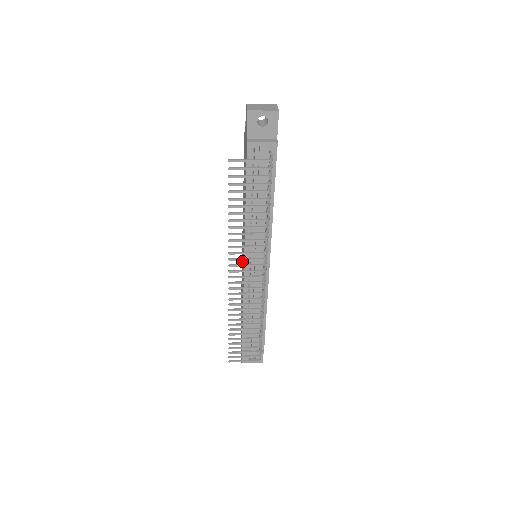
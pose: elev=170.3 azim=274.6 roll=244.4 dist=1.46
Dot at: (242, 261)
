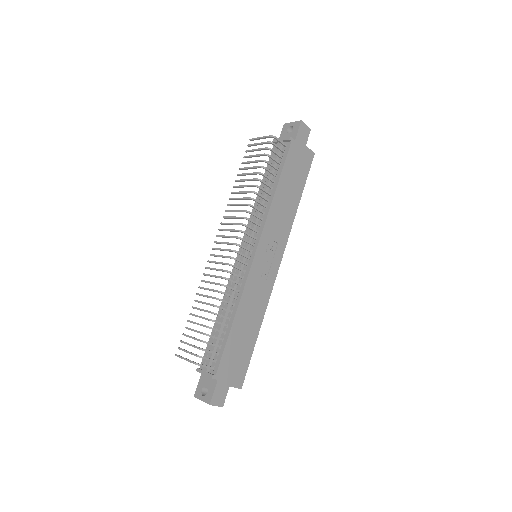
Dot at: occluded
